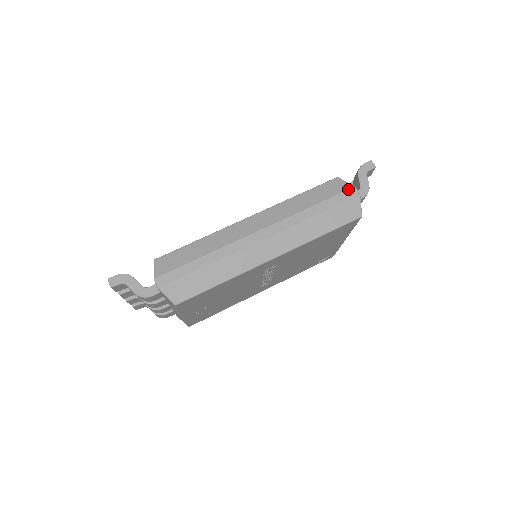
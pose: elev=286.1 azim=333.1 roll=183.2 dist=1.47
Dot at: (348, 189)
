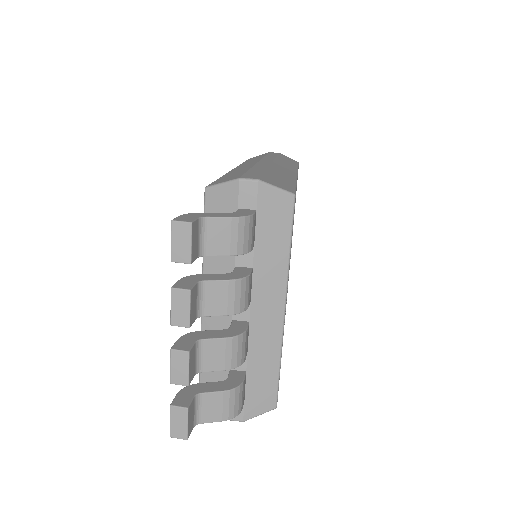
Dot at: (268, 152)
